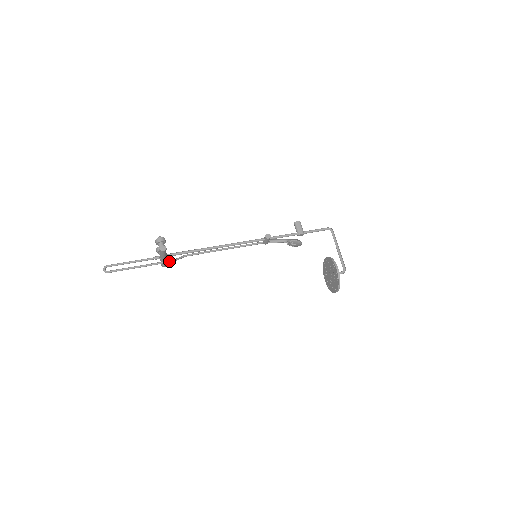
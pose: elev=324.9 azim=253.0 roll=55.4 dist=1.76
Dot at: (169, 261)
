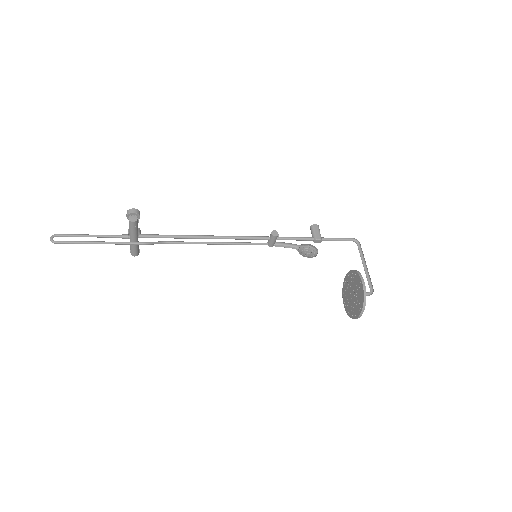
Dot at: (140, 242)
